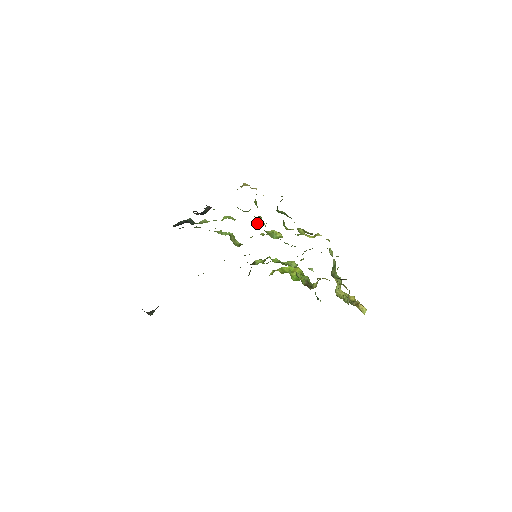
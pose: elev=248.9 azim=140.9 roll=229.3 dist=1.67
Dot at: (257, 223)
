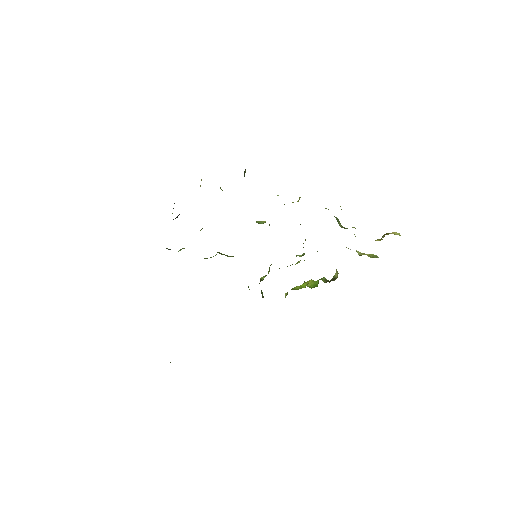
Dot at: occluded
